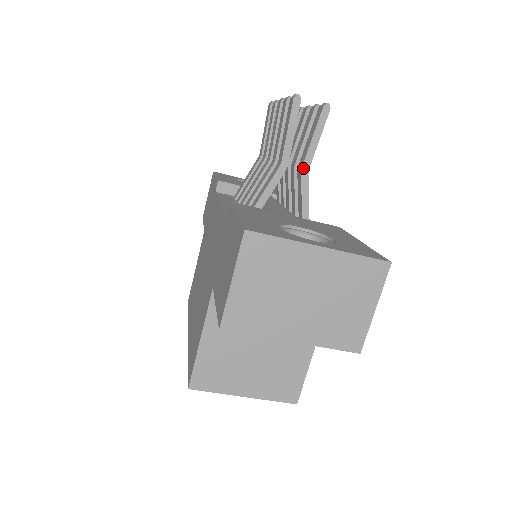
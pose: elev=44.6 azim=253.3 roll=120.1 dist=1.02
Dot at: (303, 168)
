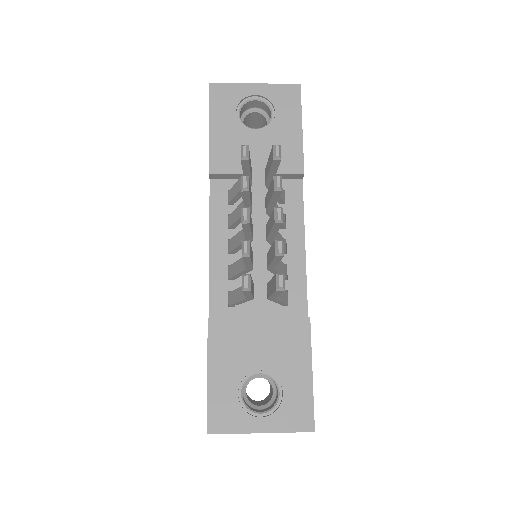
Dot at: (269, 299)
